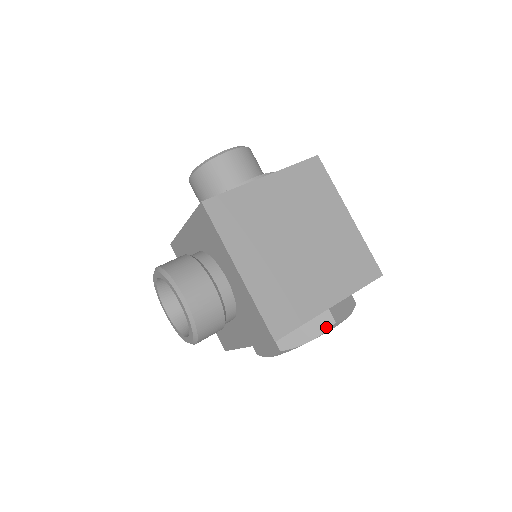
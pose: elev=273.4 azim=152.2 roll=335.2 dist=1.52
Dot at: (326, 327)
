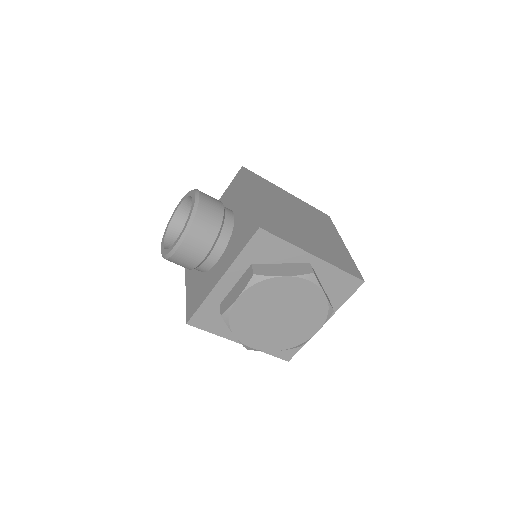
Dot at: (304, 272)
